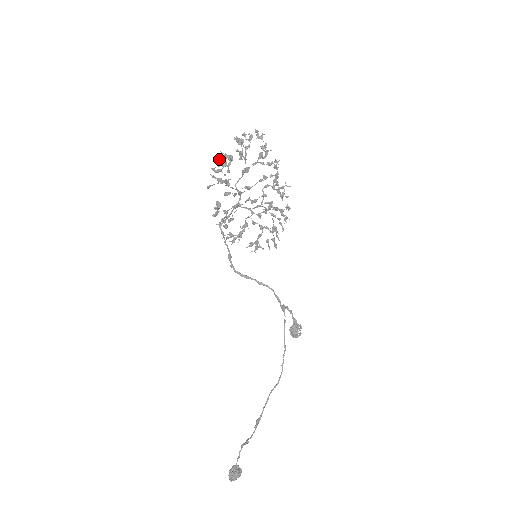
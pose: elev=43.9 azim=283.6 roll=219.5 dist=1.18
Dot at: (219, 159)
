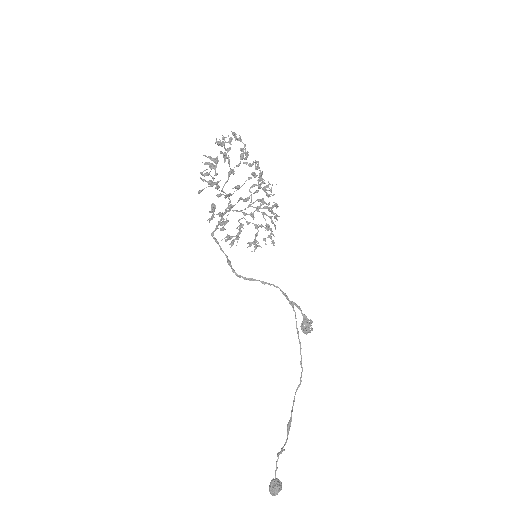
Dot at: (205, 162)
